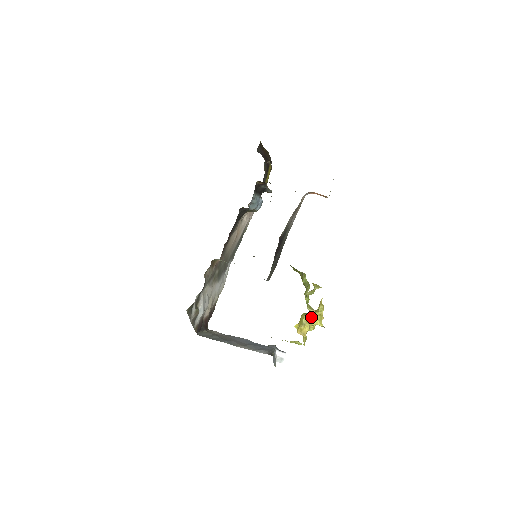
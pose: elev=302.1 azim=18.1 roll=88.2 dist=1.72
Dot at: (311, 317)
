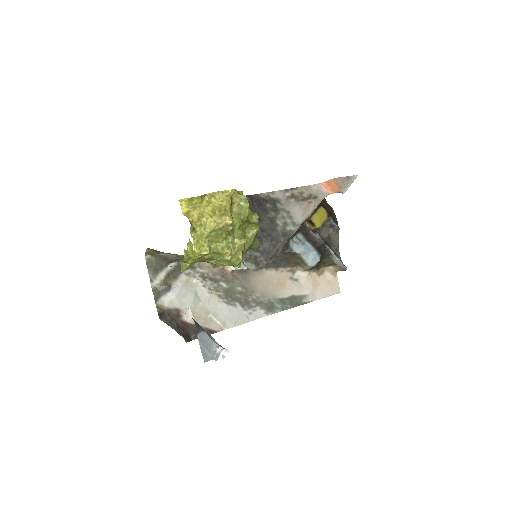
Dot at: (207, 203)
